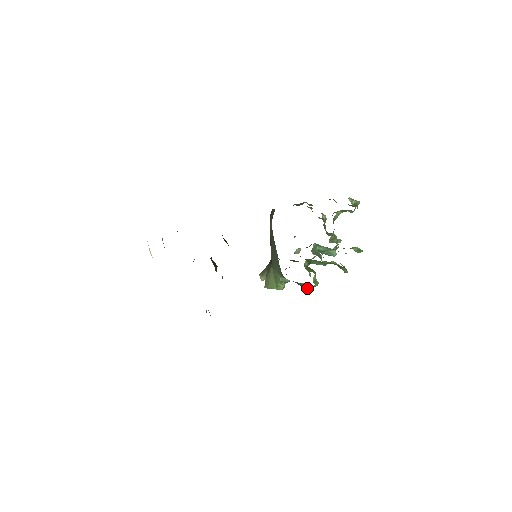
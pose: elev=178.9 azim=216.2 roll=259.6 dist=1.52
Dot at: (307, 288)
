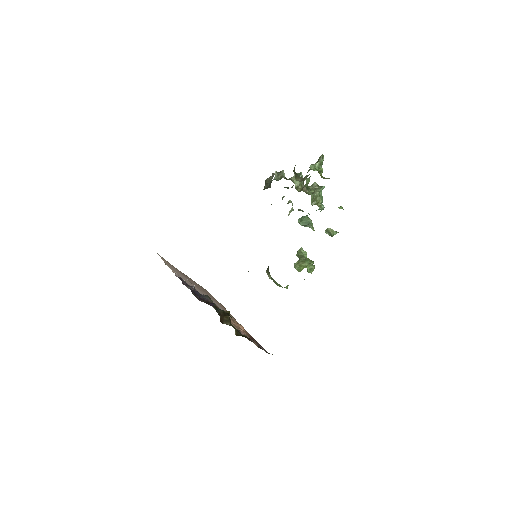
Dot at: occluded
